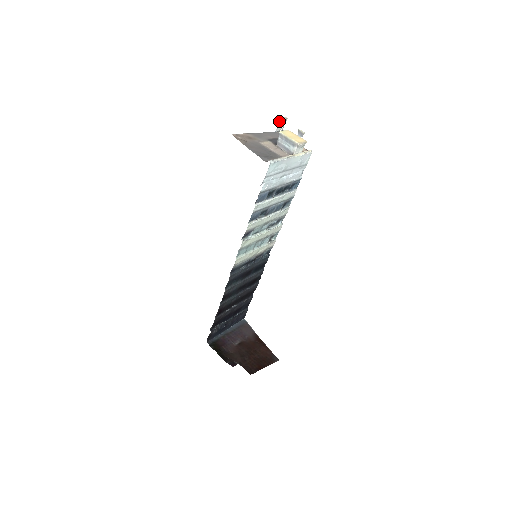
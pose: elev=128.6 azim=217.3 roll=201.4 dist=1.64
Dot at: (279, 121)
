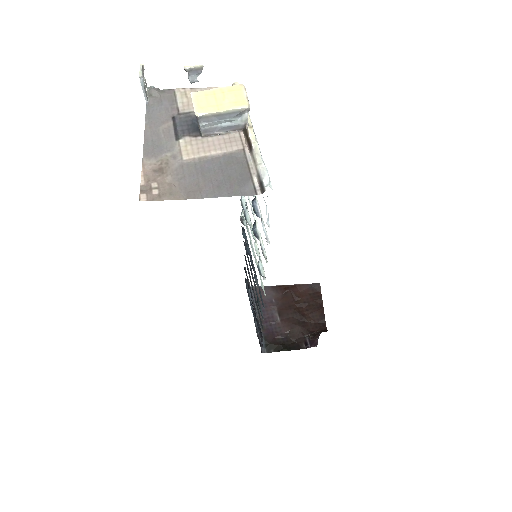
Dot at: (141, 85)
